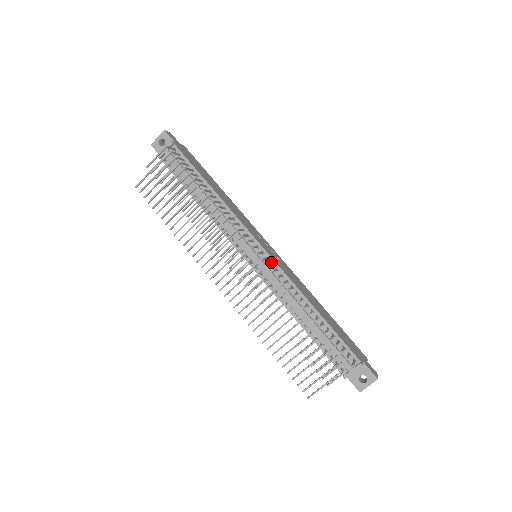
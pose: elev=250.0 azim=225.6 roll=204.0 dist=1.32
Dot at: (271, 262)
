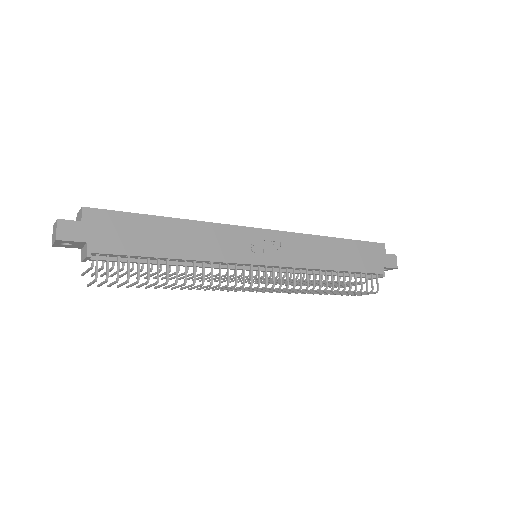
Dot at: (278, 266)
